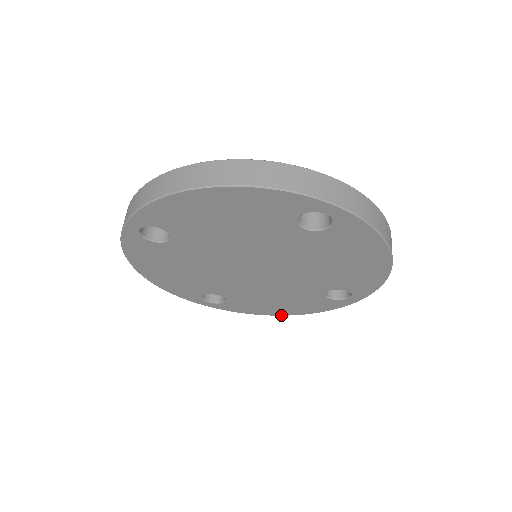
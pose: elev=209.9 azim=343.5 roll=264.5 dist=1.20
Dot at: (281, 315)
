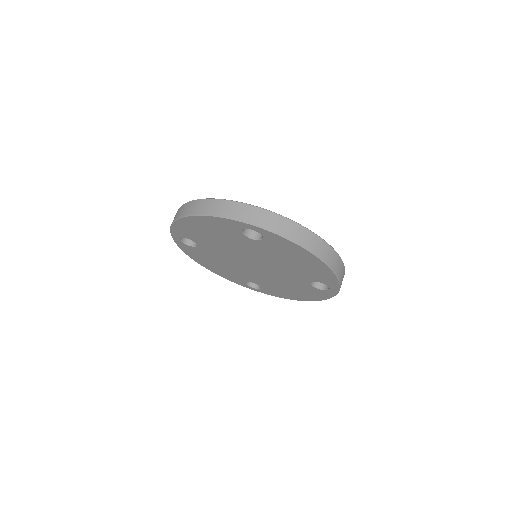
Dot at: occluded
